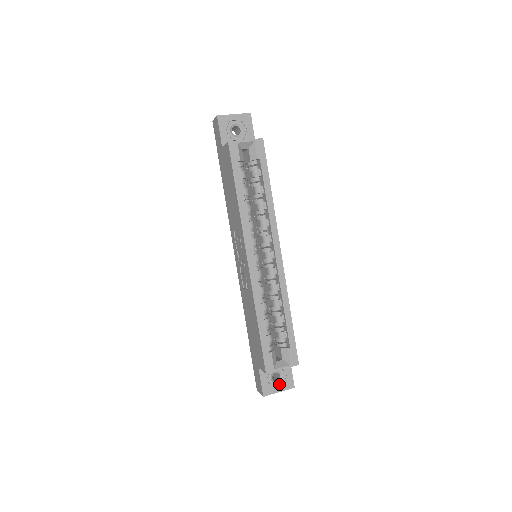
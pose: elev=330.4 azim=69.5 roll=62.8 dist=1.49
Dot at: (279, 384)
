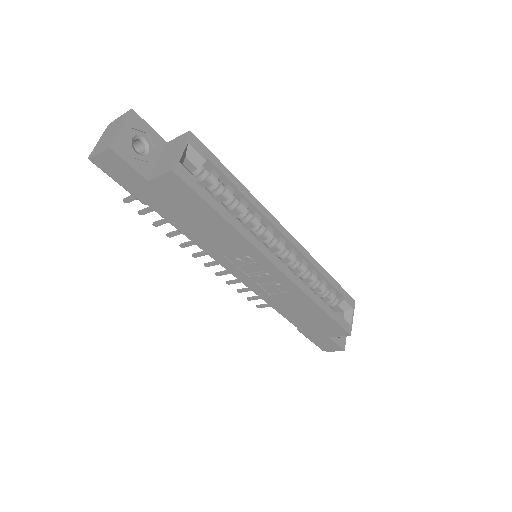
Dot at: occluded
